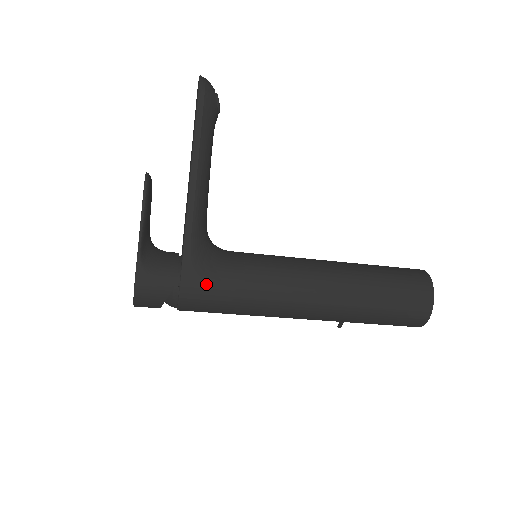
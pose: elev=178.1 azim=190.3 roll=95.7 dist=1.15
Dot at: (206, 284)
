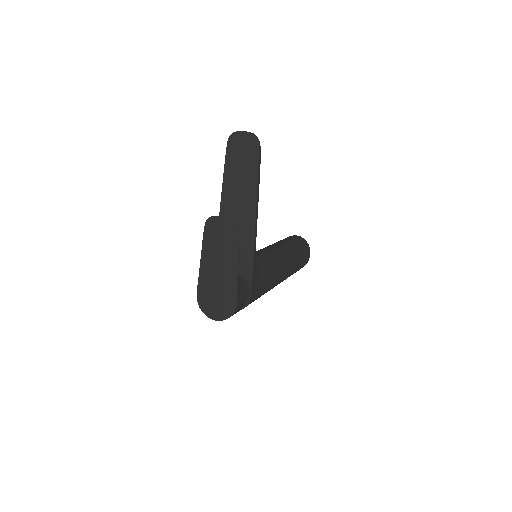
Dot at: (258, 289)
